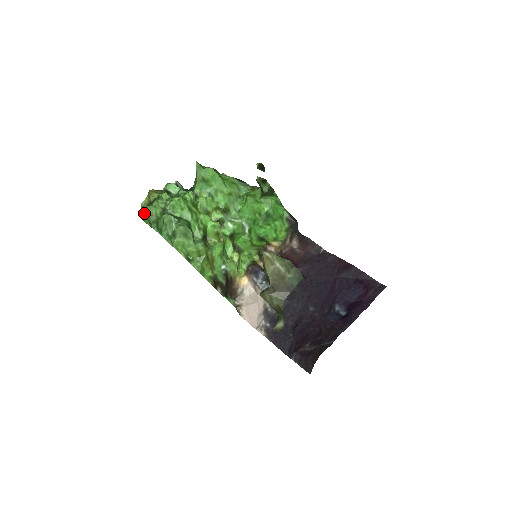
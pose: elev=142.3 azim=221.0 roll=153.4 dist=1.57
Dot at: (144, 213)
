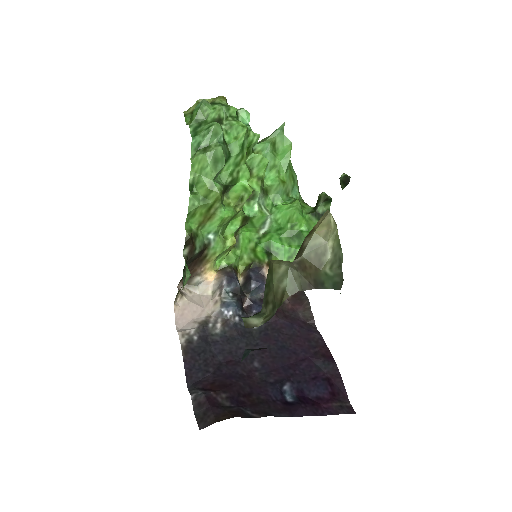
Dot at: (193, 110)
